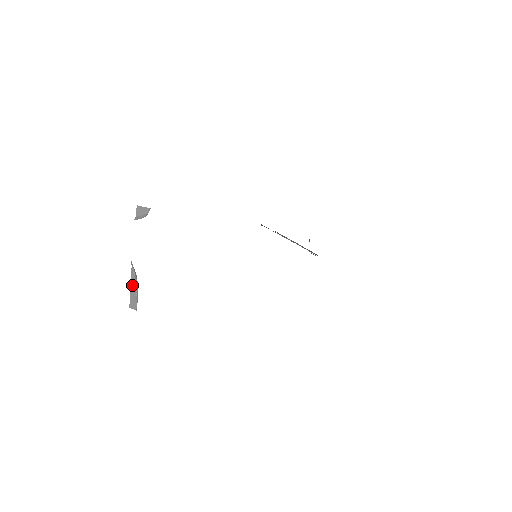
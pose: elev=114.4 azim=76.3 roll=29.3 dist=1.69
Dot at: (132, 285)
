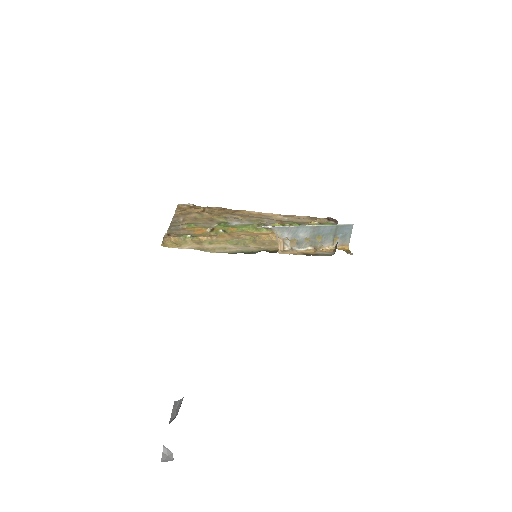
Dot at: occluded
